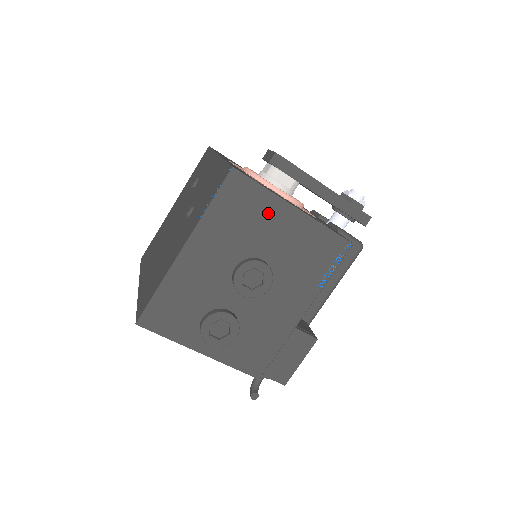
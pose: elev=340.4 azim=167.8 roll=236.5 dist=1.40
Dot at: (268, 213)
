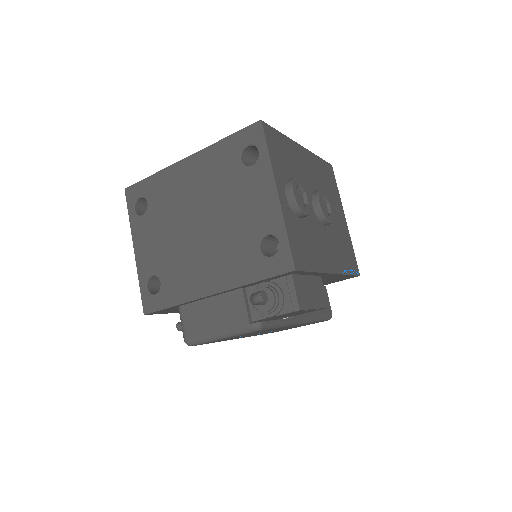
Dot at: (336, 200)
